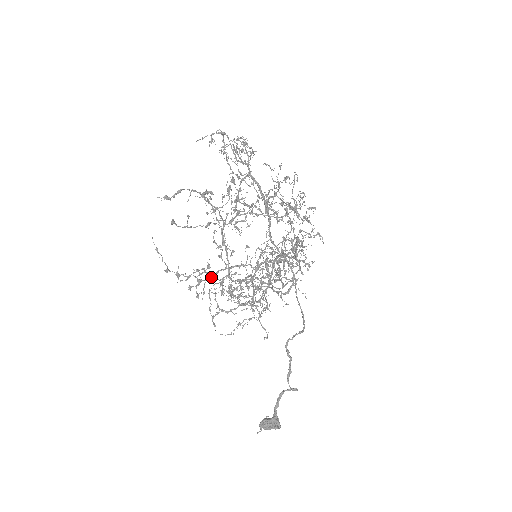
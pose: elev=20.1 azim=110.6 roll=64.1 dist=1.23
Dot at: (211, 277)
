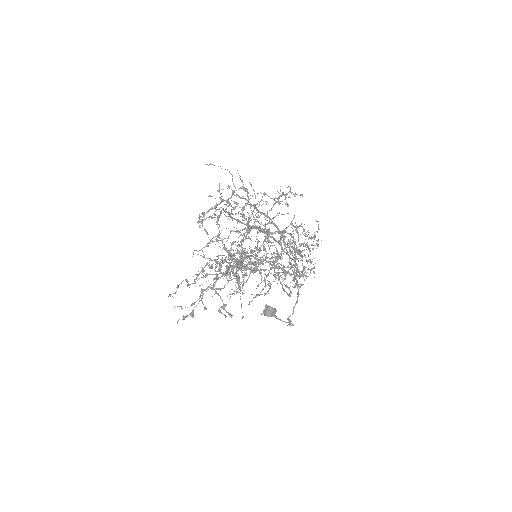
Dot at: occluded
